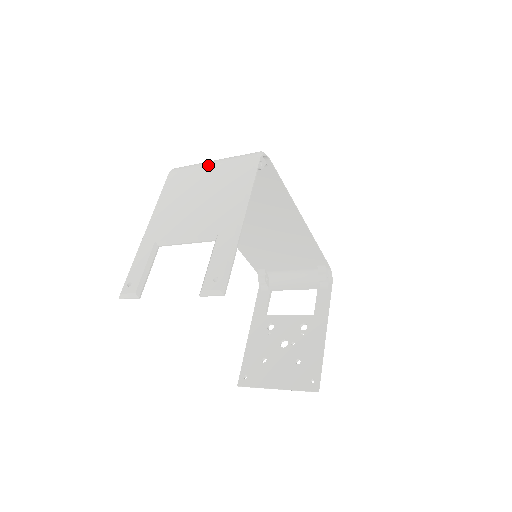
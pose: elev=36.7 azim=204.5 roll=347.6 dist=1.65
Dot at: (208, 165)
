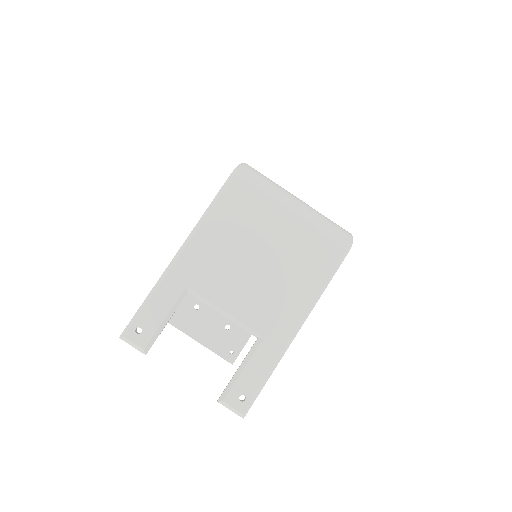
Dot at: (288, 212)
